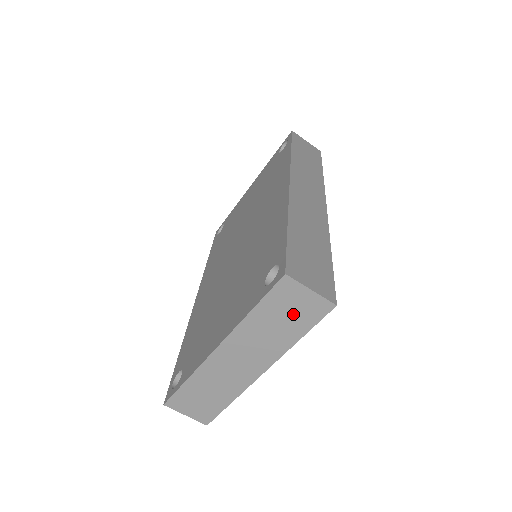
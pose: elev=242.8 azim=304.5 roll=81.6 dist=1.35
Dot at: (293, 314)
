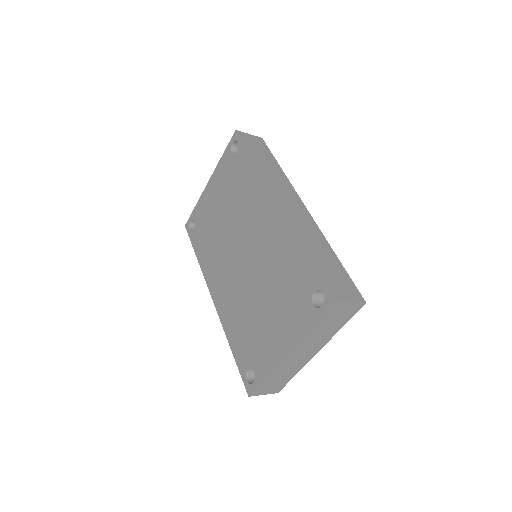
Dot at: (339, 318)
